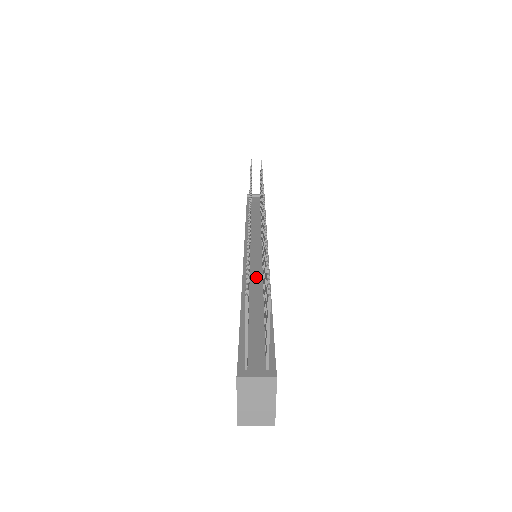
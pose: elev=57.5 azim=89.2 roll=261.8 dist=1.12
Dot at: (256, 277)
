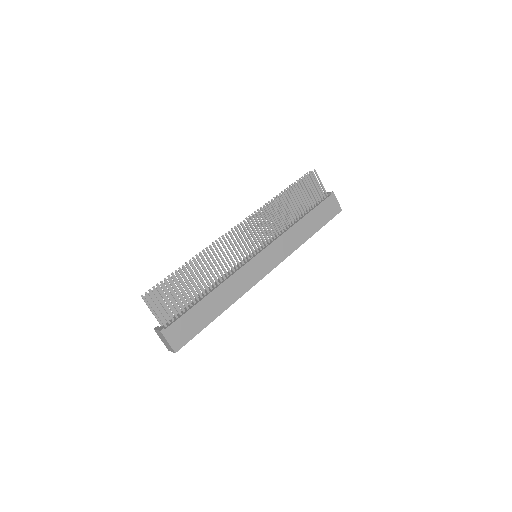
Dot at: (229, 274)
